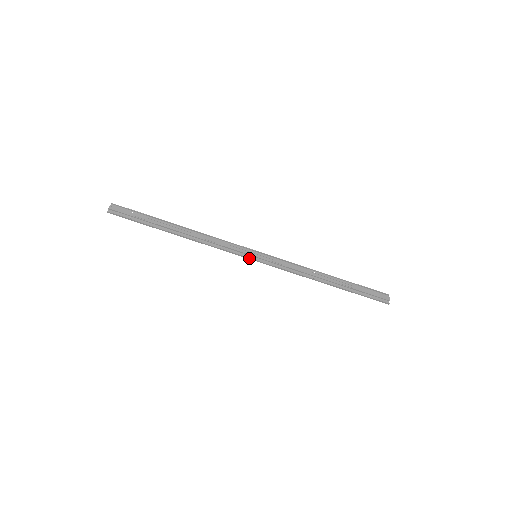
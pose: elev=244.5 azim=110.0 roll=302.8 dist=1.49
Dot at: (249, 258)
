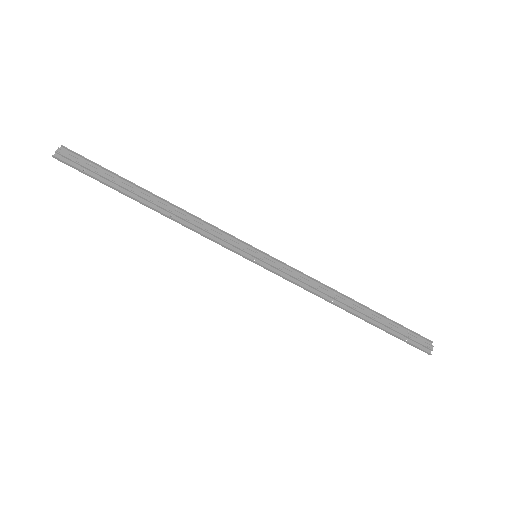
Dot at: (246, 257)
